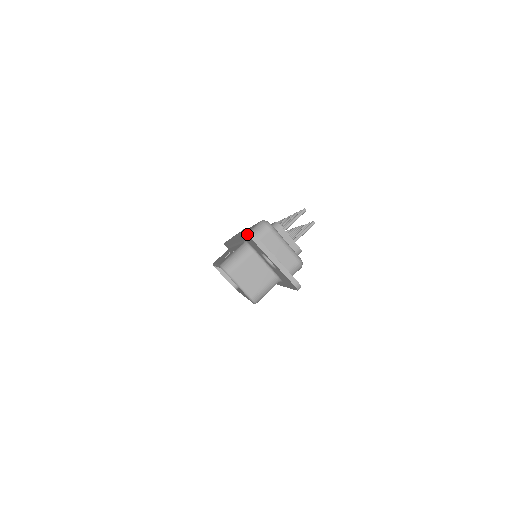
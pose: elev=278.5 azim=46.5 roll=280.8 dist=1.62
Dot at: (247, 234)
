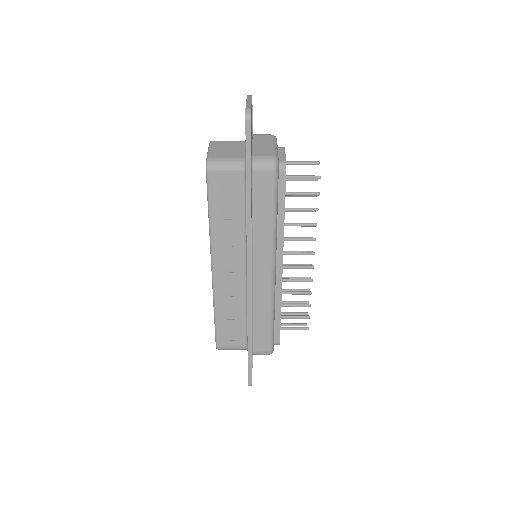
Dot at: occluded
